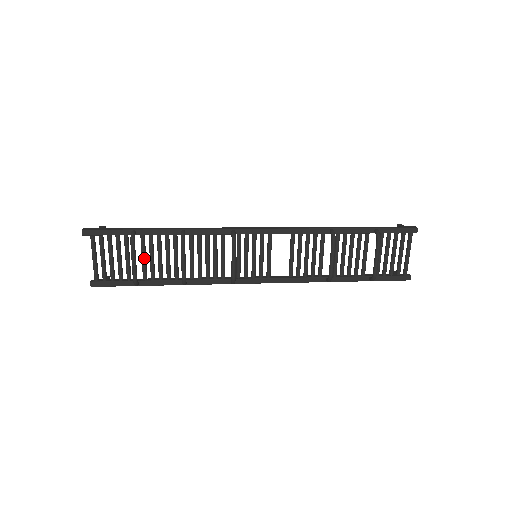
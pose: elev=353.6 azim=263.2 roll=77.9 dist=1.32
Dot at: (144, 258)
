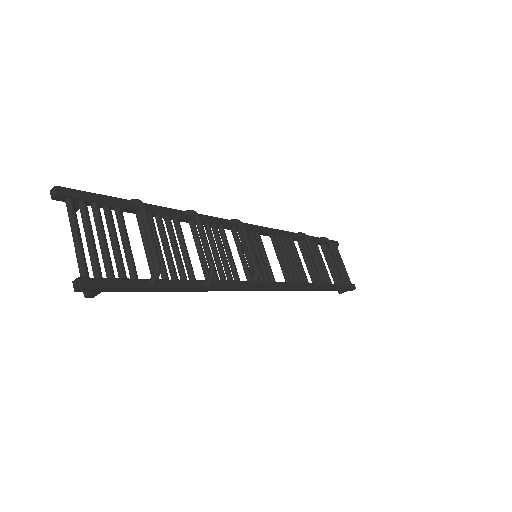
Dot at: occluded
